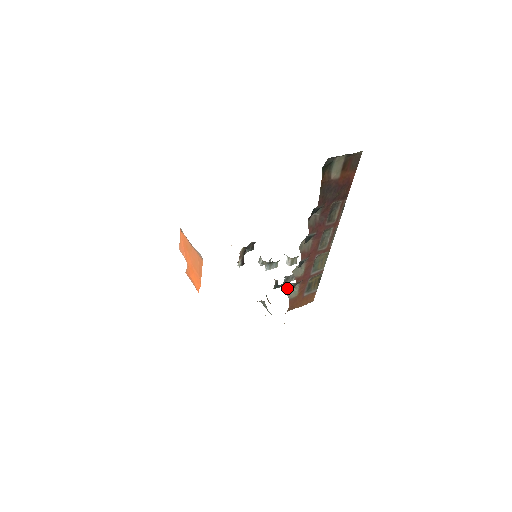
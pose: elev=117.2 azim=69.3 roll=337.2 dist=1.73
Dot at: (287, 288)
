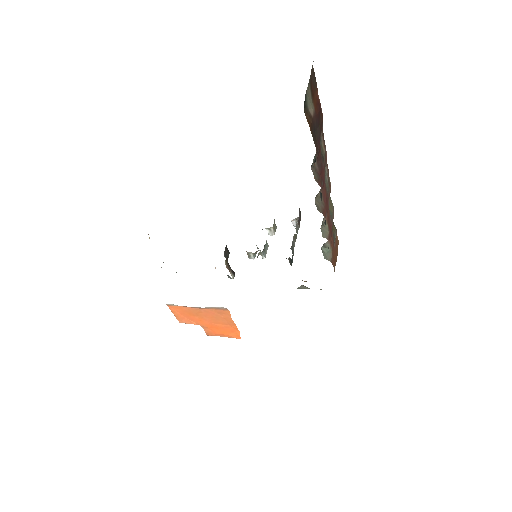
Dot at: (323, 255)
